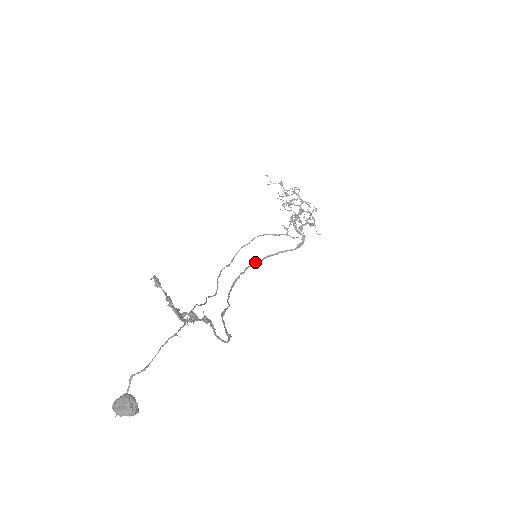
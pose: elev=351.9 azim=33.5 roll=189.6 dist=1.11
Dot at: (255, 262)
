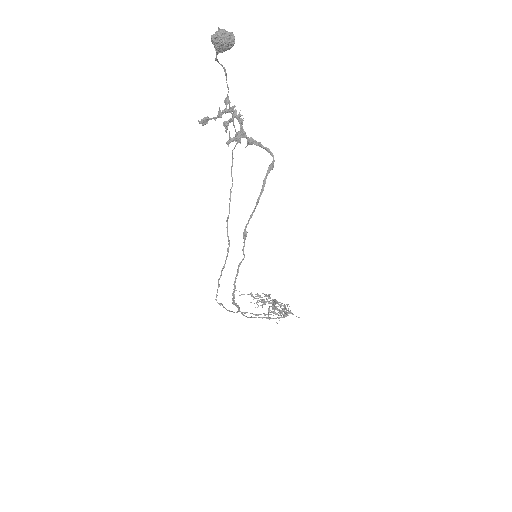
Dot at: (245, 316)
